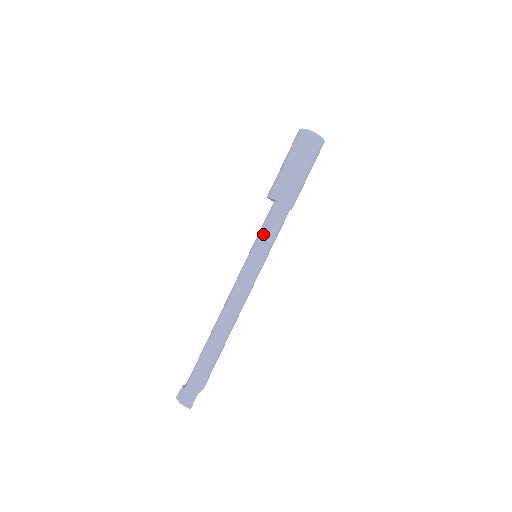
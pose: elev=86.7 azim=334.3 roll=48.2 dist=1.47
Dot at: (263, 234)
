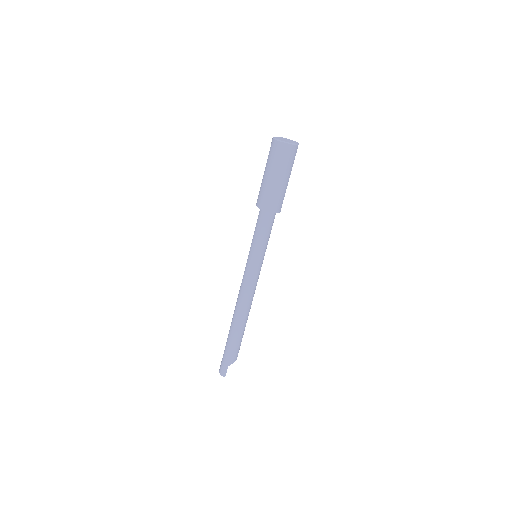
Dot at: (253, 237)
